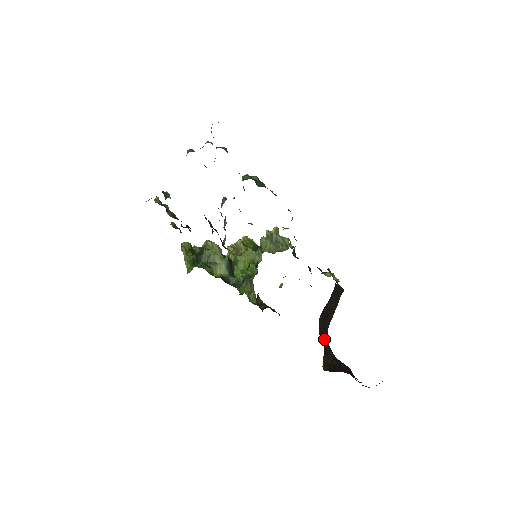
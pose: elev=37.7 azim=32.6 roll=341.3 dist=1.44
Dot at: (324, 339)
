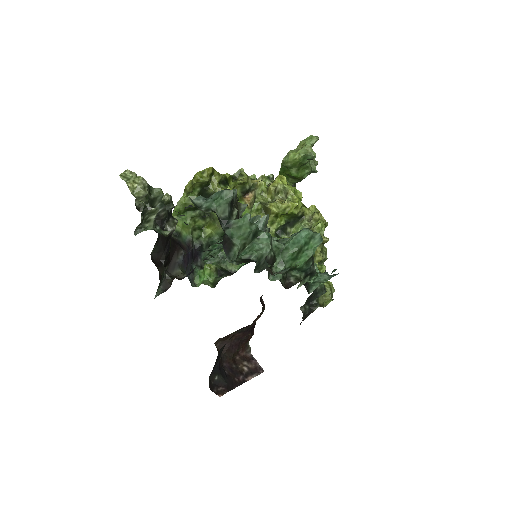
Dot at: occluded
